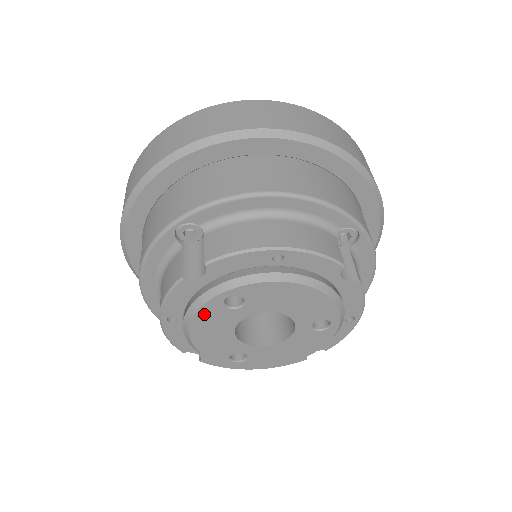
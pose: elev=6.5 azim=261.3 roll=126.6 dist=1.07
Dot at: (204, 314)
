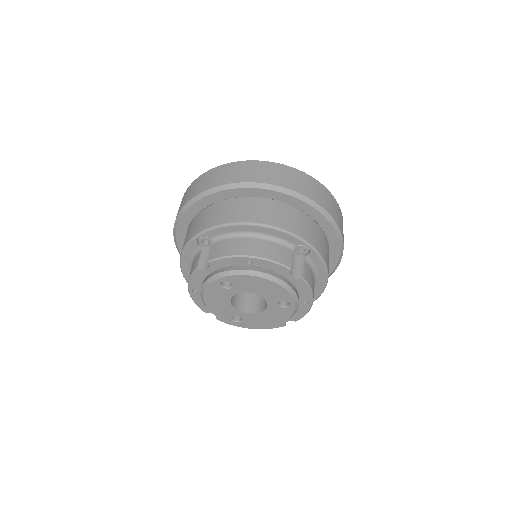
Dot at: (210, 290)
